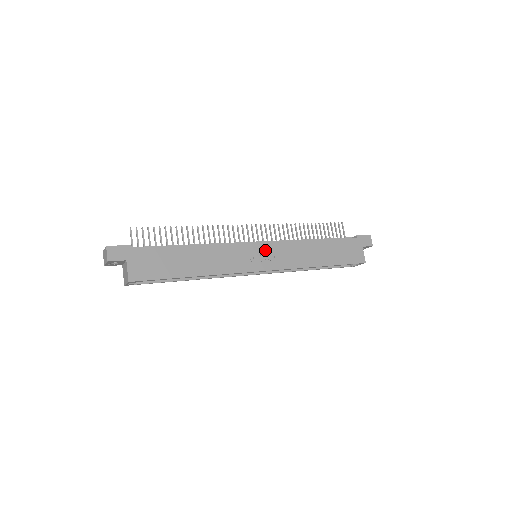
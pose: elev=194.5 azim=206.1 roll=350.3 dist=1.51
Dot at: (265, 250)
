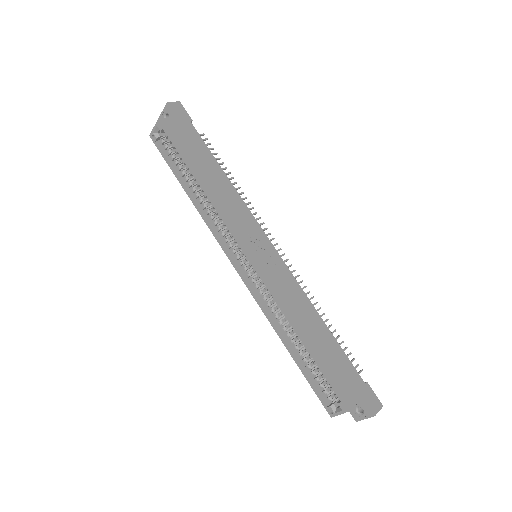
Dot at: (270, 254)
